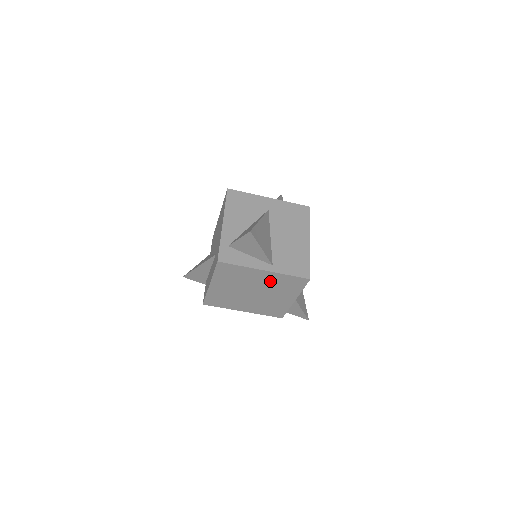
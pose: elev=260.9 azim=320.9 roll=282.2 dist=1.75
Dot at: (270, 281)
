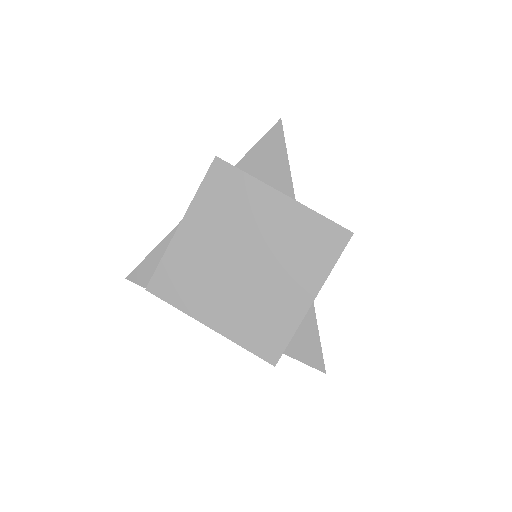
Dot at: (284, 229)
